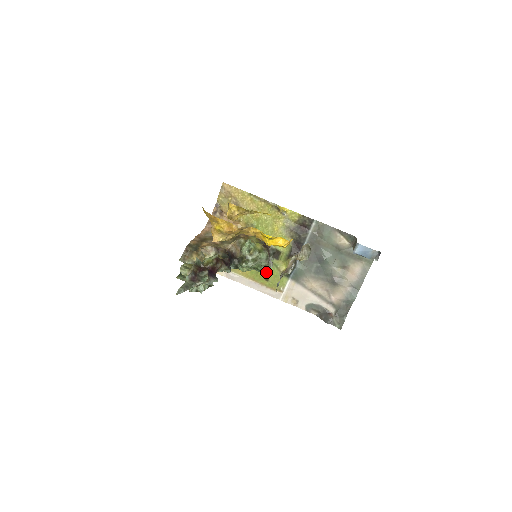
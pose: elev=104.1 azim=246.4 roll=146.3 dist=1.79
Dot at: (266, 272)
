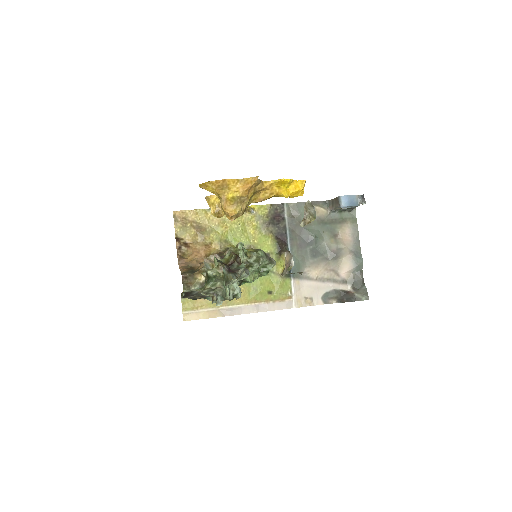
Dot at: (265, 284)
